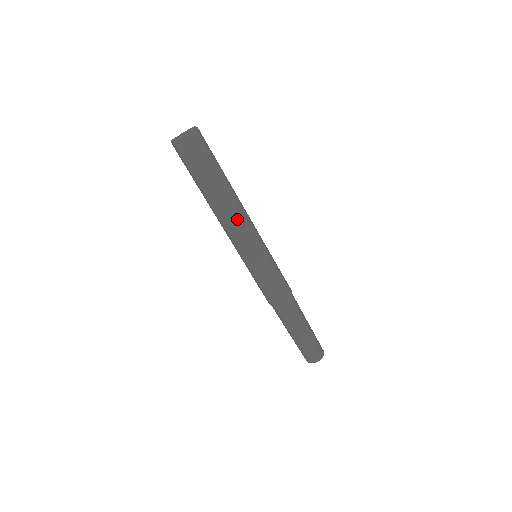
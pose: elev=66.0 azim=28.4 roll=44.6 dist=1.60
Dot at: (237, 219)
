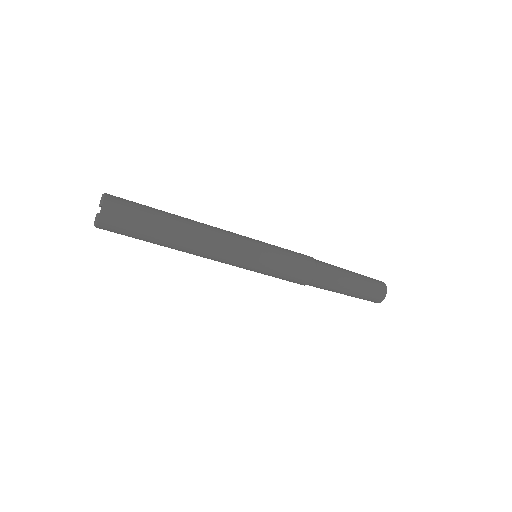
Dot at: (209, 249)
